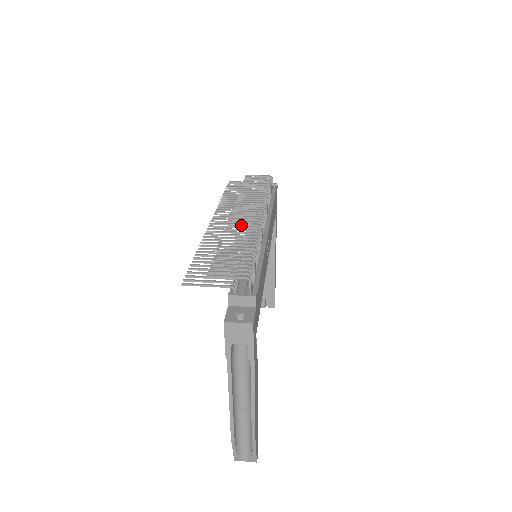
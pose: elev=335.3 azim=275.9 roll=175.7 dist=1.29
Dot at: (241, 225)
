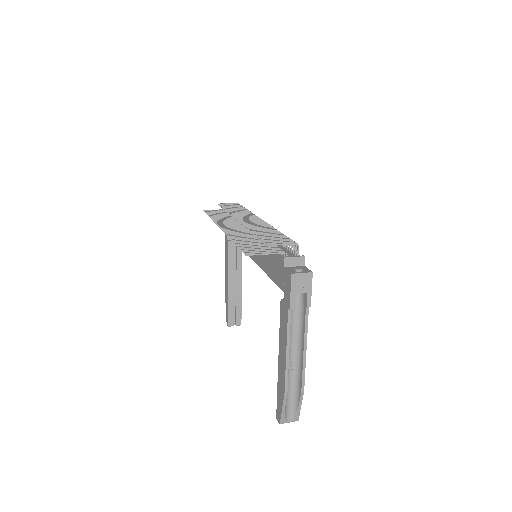
Dot at: (253, 224)
